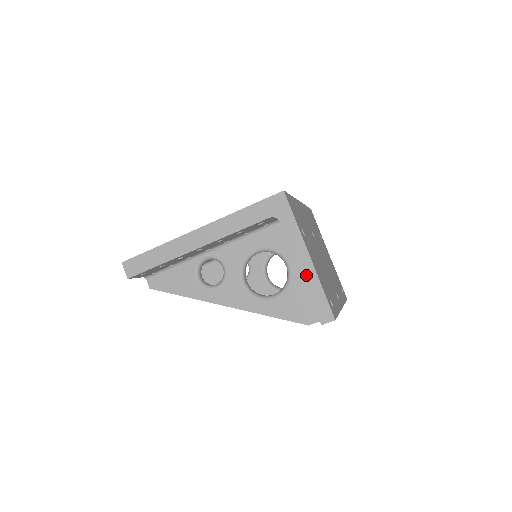
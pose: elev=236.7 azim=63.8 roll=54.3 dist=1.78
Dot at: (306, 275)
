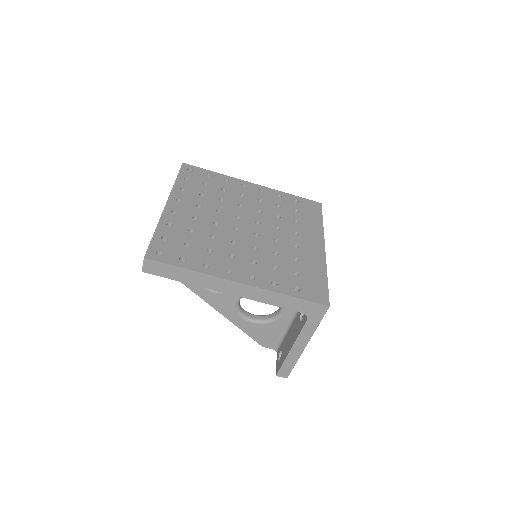
Dot at: (293, 353)
